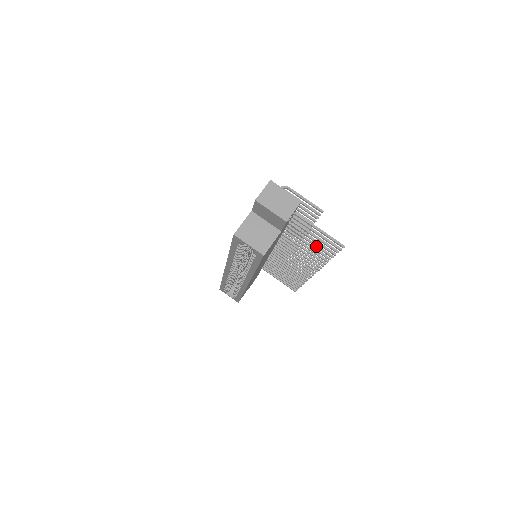
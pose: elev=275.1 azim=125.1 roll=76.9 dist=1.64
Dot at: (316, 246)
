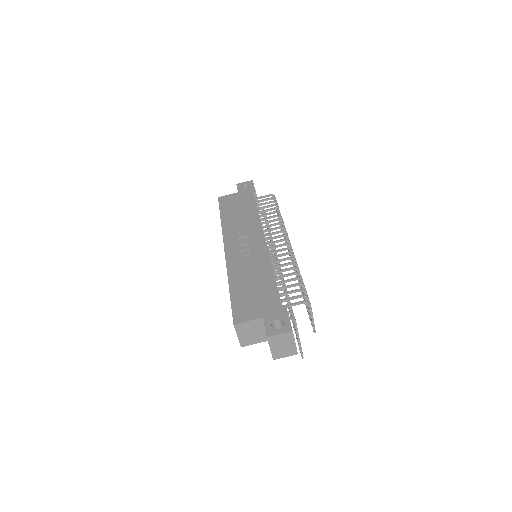
Dot at: occluded
